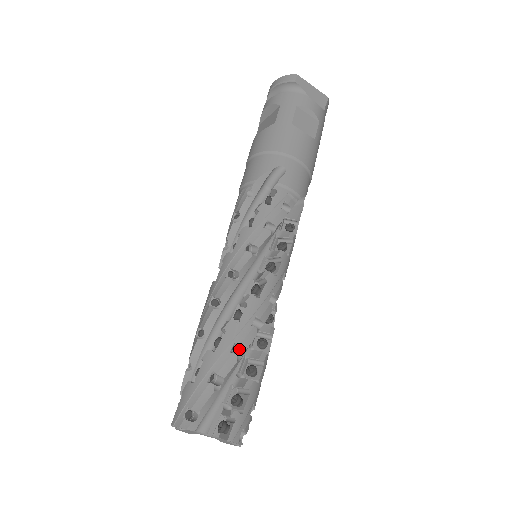
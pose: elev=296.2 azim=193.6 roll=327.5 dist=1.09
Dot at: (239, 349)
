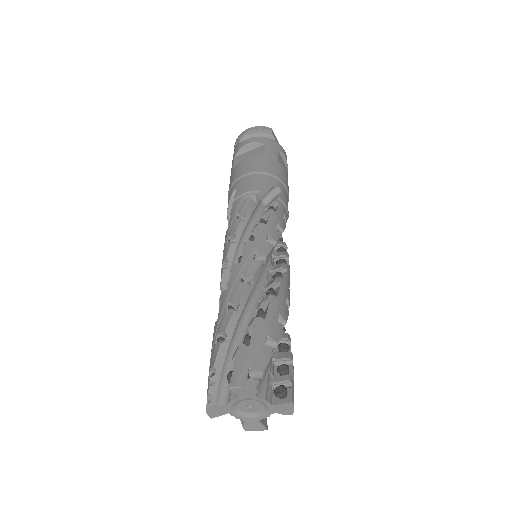
Dot at: (279, 322)
